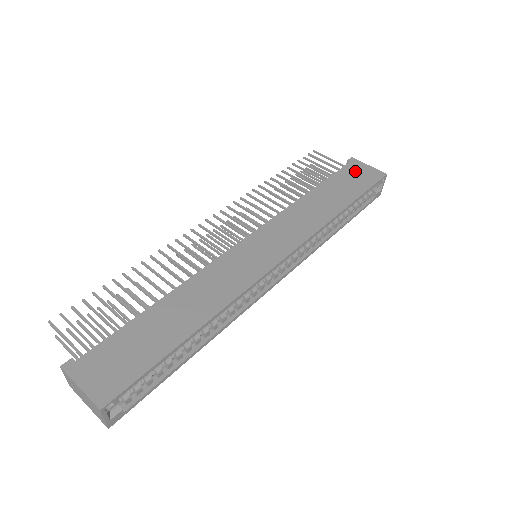
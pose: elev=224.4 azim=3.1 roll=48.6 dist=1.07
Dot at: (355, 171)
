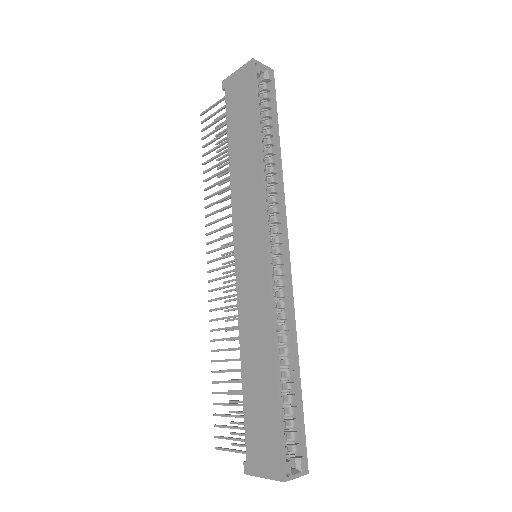
Dot at: (234, 92)
